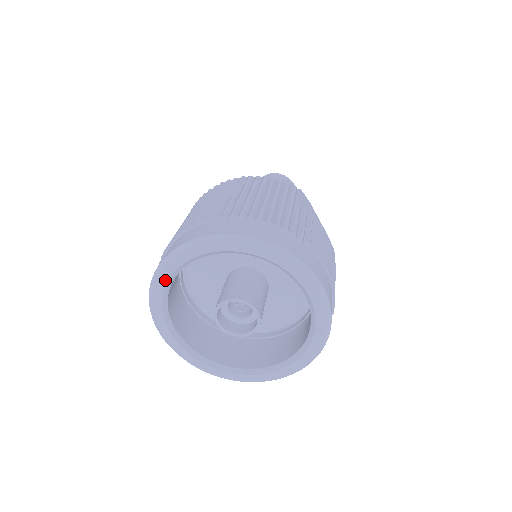
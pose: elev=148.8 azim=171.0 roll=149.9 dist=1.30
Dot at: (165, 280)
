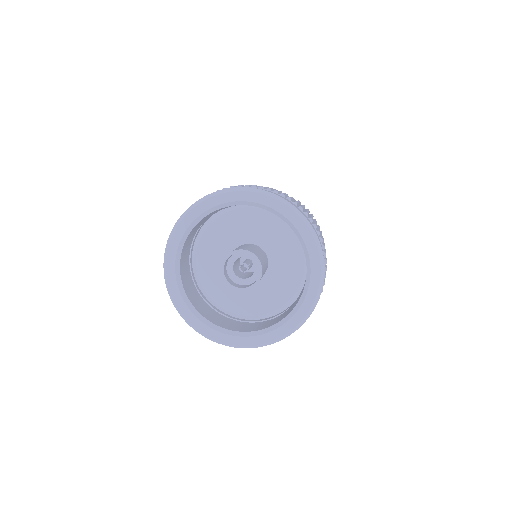
Dot at: (179, 297)
